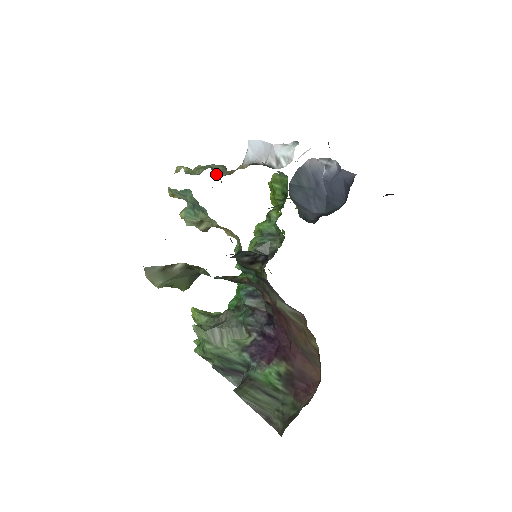
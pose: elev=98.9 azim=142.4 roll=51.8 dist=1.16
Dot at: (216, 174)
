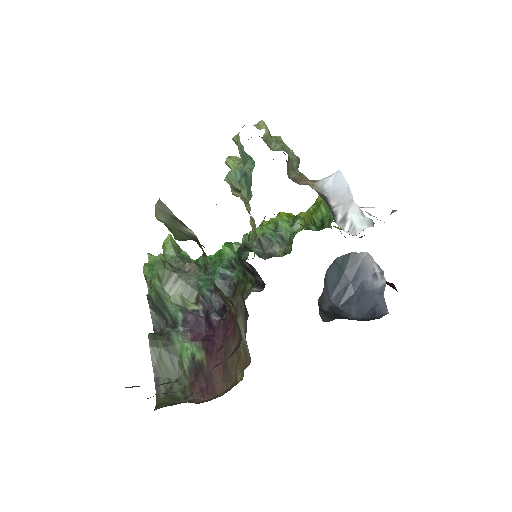
Dot at: (287, 170)
